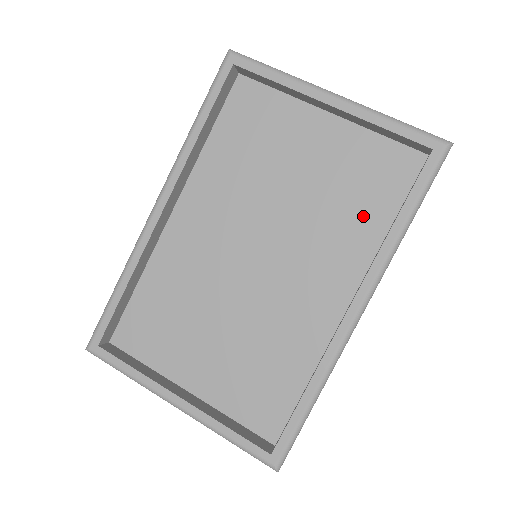
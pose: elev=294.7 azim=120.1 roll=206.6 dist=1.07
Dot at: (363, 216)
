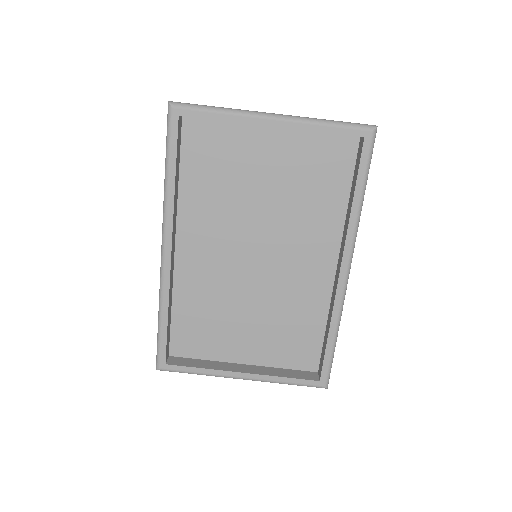
Dot at: (326, 199)
